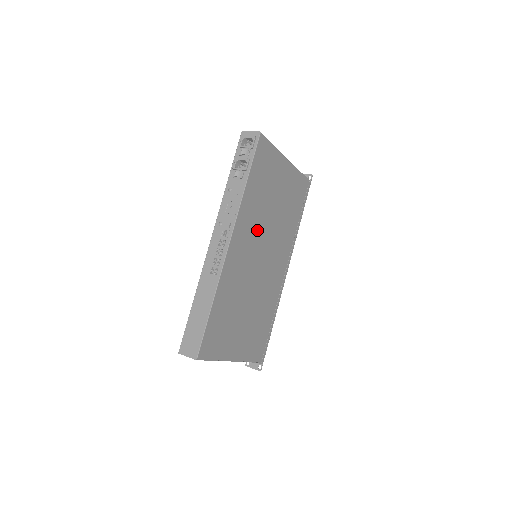
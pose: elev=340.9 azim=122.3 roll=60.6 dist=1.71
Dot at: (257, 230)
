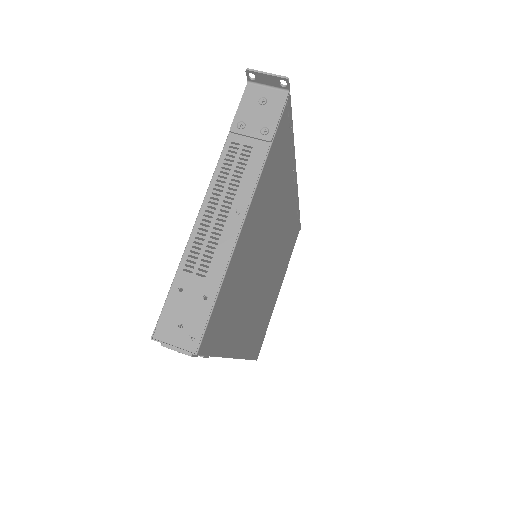
Dot at: (252, 294)
